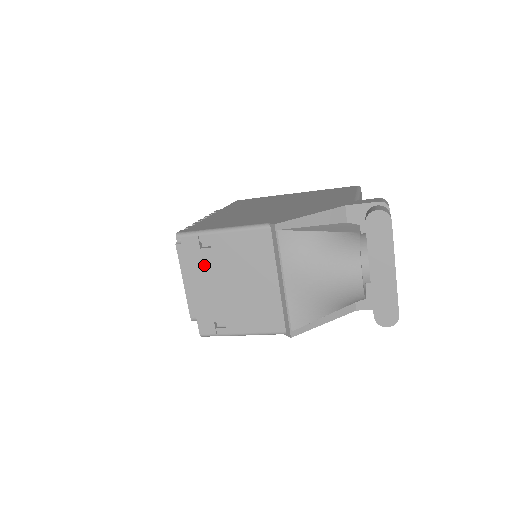
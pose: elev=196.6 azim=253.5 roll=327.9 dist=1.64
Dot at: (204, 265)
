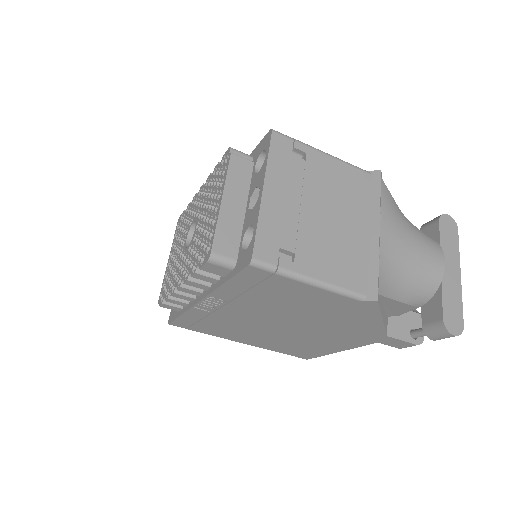
Dot at: (290, 173)
